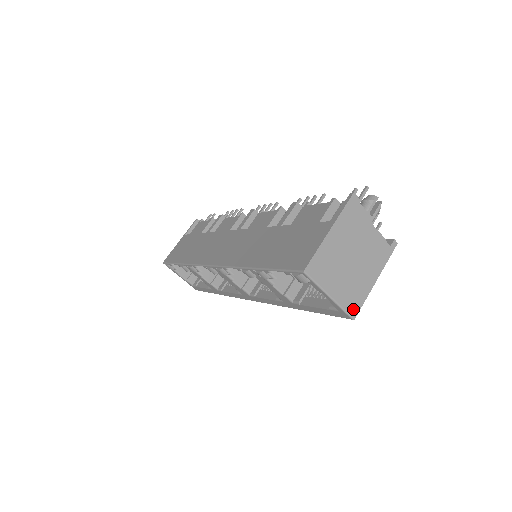
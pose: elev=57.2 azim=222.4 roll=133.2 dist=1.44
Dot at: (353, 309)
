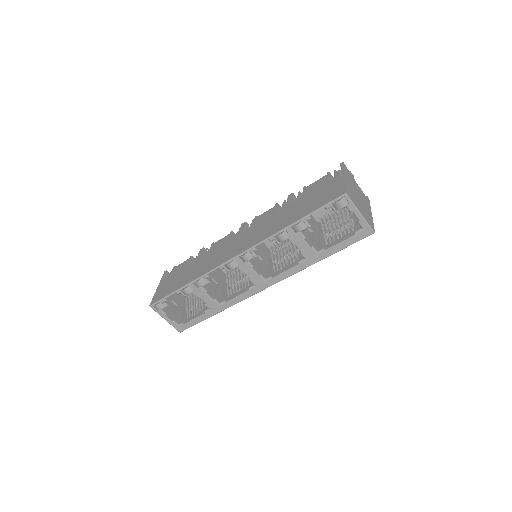
Dot at: (372, 226)
